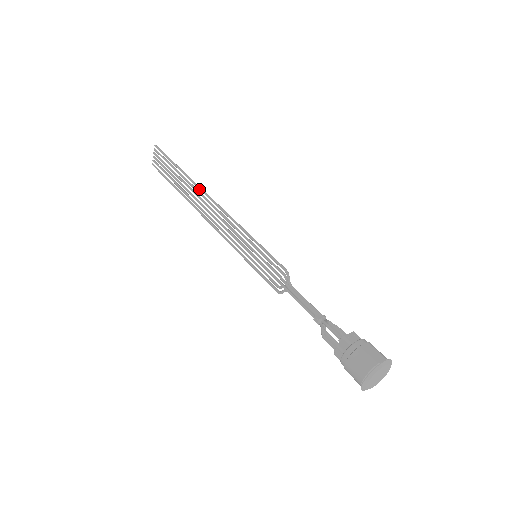
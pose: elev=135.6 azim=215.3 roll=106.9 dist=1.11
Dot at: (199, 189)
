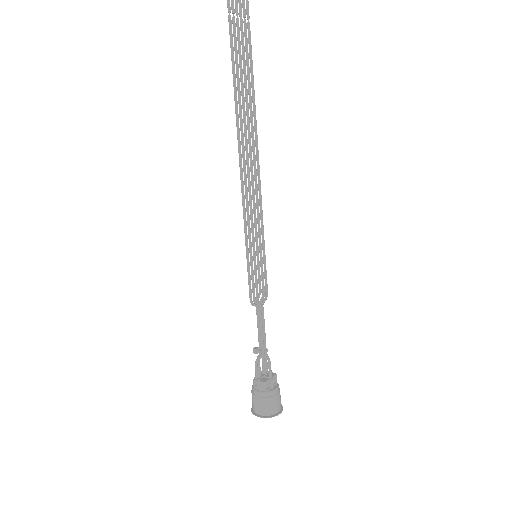
Dot at: (237, 134)
